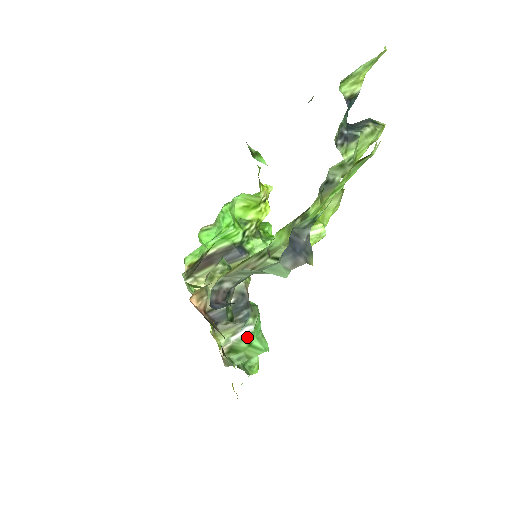
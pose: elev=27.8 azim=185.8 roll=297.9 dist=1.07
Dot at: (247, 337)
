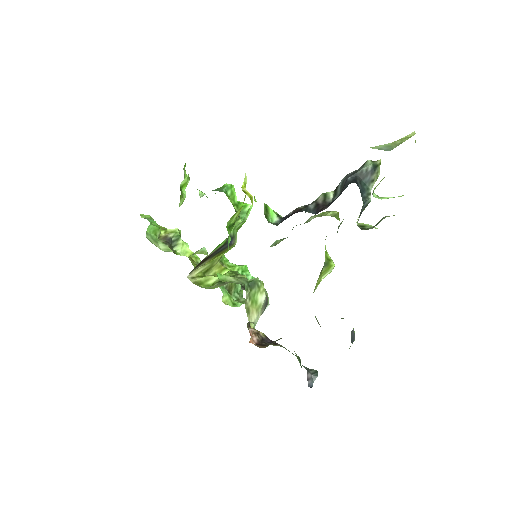
Dot at: occluded
